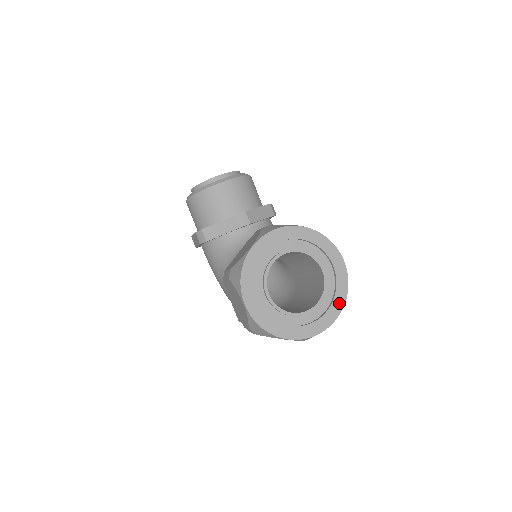
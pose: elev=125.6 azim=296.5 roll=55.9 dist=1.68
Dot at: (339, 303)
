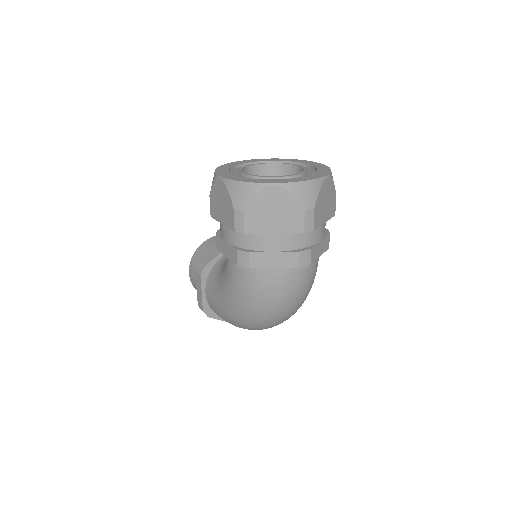
Dot at: (324, 172)
